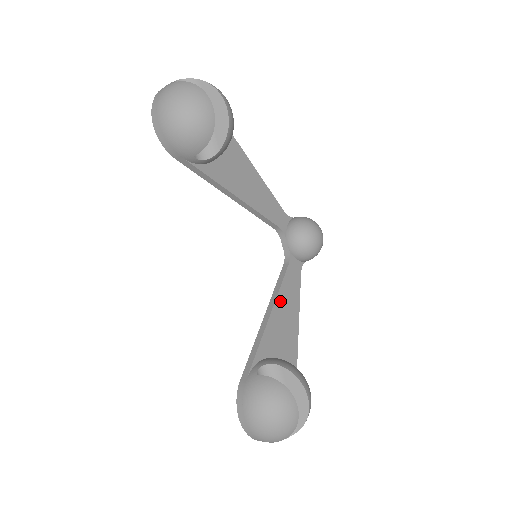
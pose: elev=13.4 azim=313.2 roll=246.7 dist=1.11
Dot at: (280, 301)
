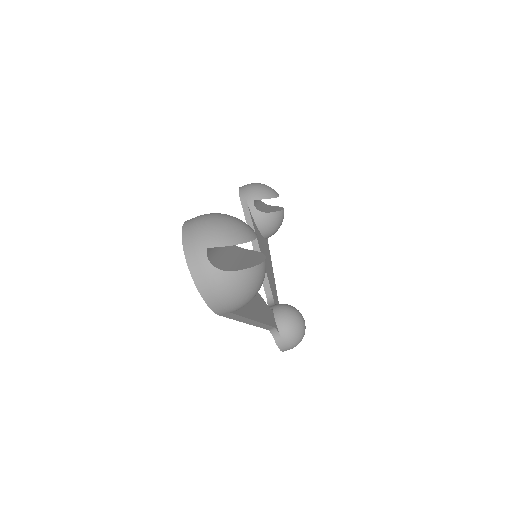
Dot at: occluded
